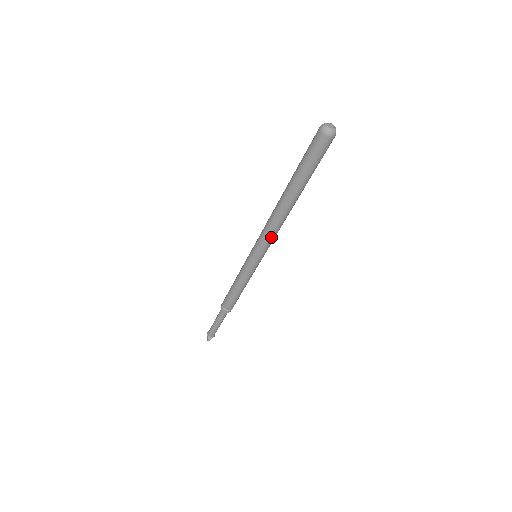
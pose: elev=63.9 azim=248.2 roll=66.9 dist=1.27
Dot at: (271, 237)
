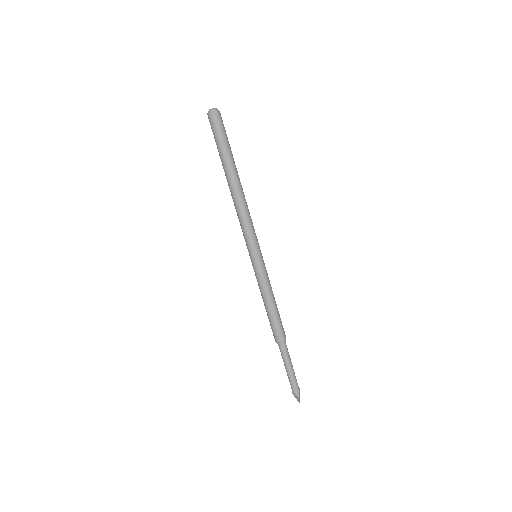
Dot at: (249, 223)
